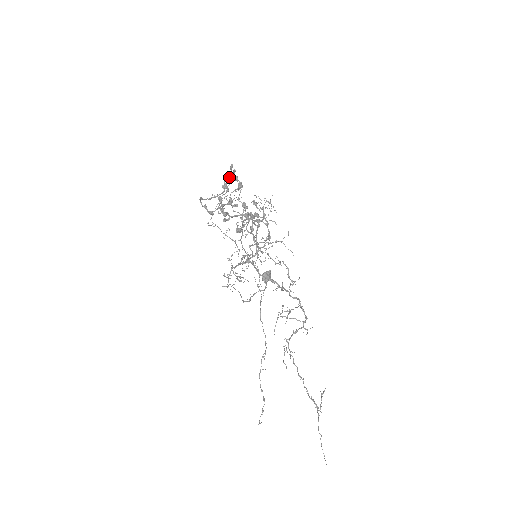
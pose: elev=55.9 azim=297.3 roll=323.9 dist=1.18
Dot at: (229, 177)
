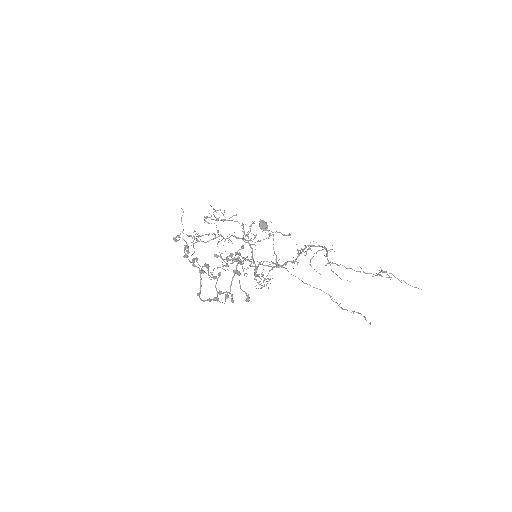
Dot at: occluded
